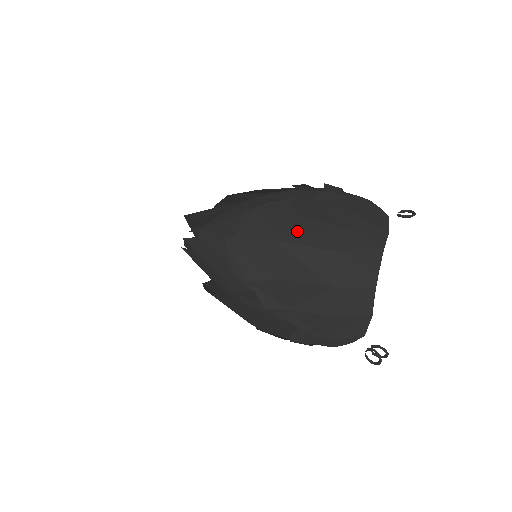
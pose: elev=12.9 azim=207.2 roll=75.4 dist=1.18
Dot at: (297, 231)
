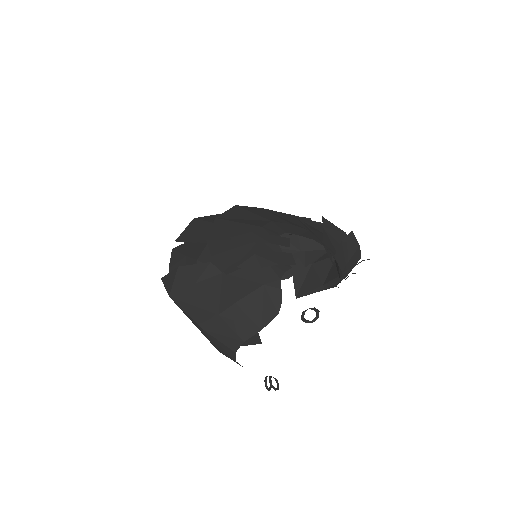
Dot at: (187, 299)
